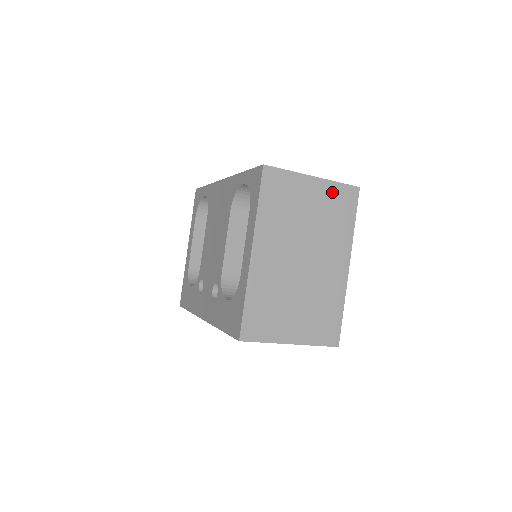
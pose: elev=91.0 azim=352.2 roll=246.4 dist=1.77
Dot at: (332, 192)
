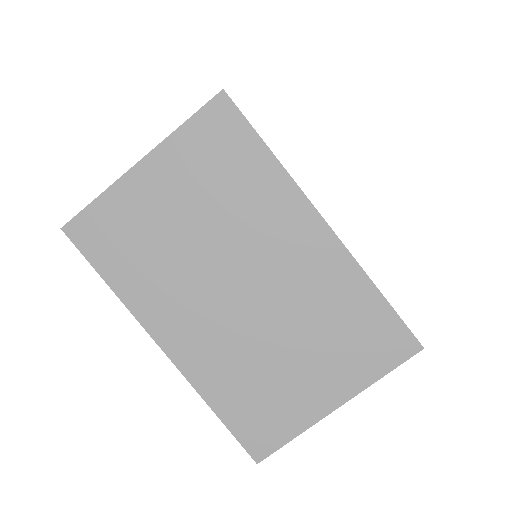
Dot at: (187, 150)
